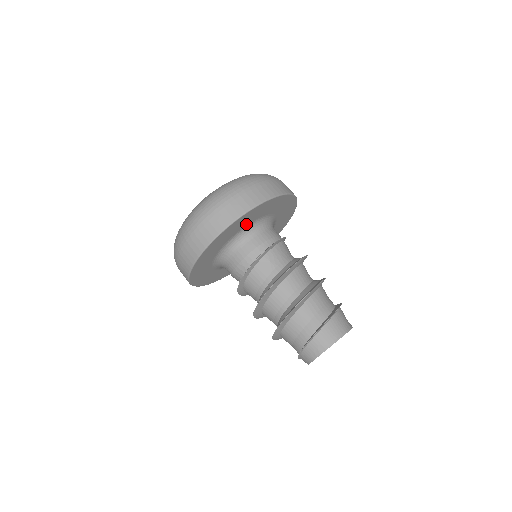
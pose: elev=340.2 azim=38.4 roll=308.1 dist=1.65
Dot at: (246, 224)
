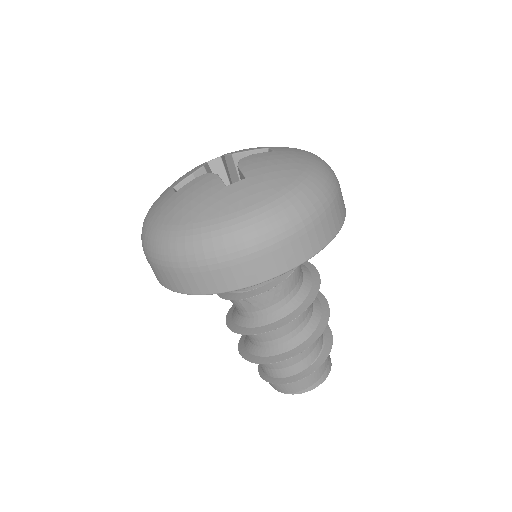
Dot at: occluded
